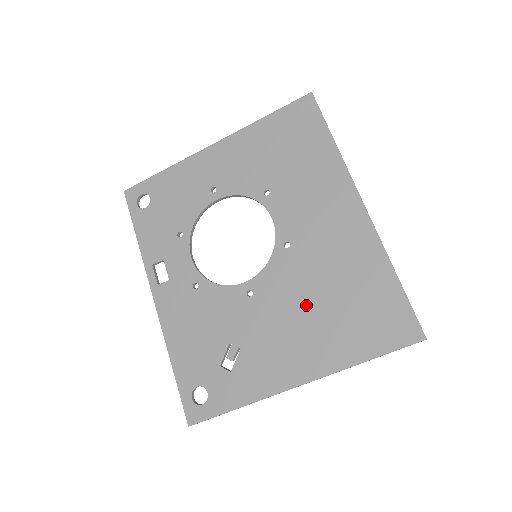
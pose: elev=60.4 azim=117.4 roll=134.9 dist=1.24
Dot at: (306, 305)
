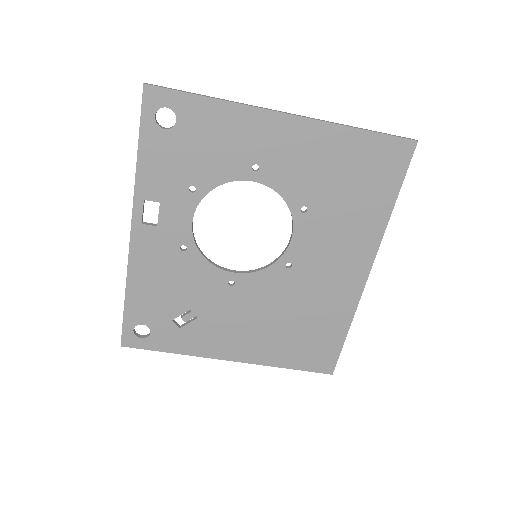
Dot at: (271, 316)
